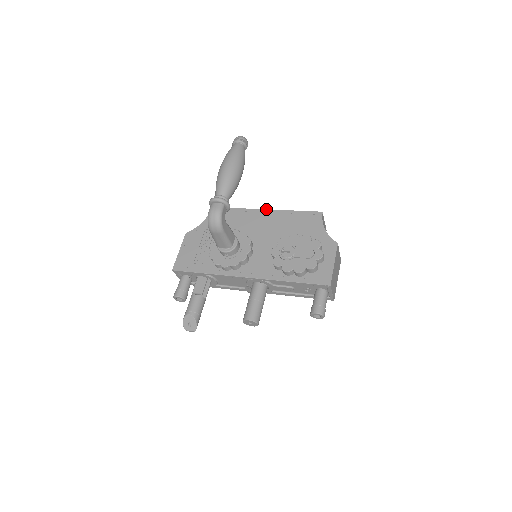
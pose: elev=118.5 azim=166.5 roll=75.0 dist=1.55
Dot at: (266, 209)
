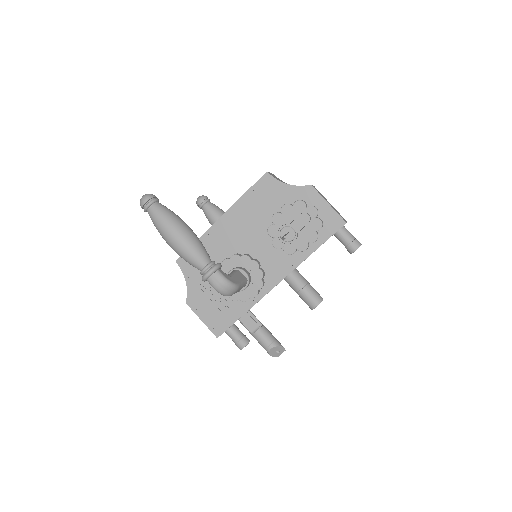
Dot at: (220, 217)
